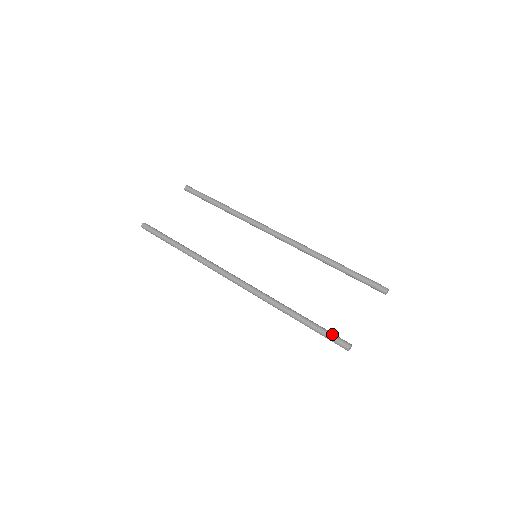
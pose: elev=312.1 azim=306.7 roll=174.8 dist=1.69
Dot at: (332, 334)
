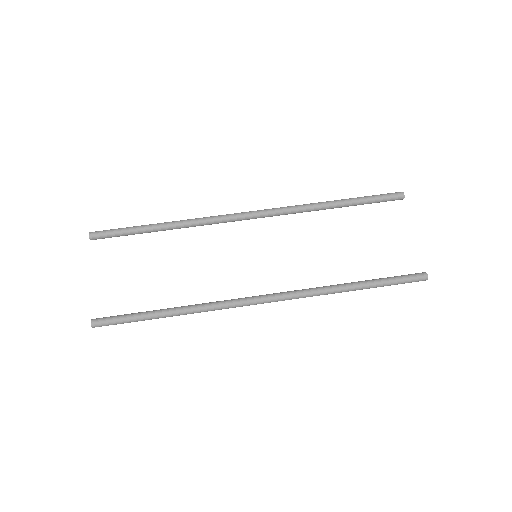
Dot at: (403, 277)
